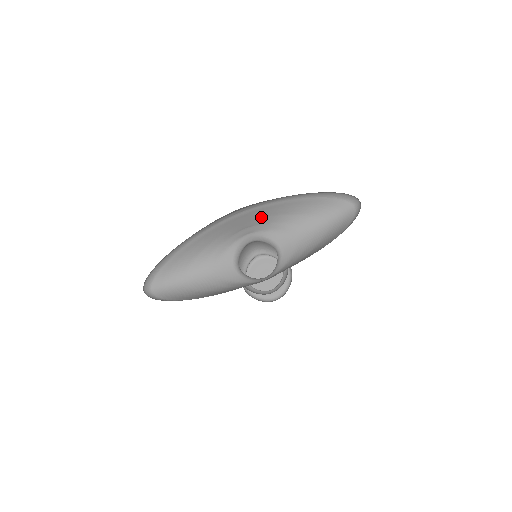
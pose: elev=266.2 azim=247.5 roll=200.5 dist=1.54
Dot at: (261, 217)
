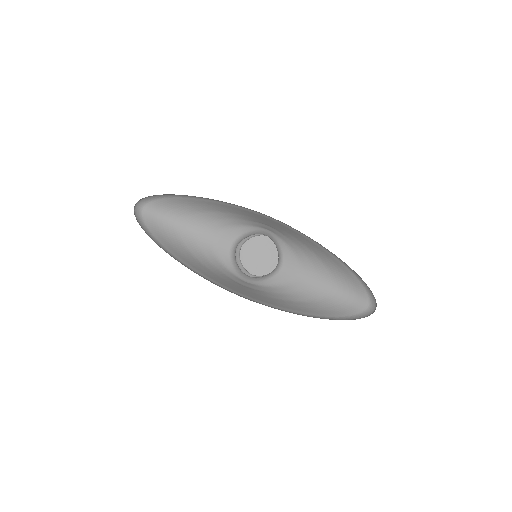
Dot at: (289, 233)
